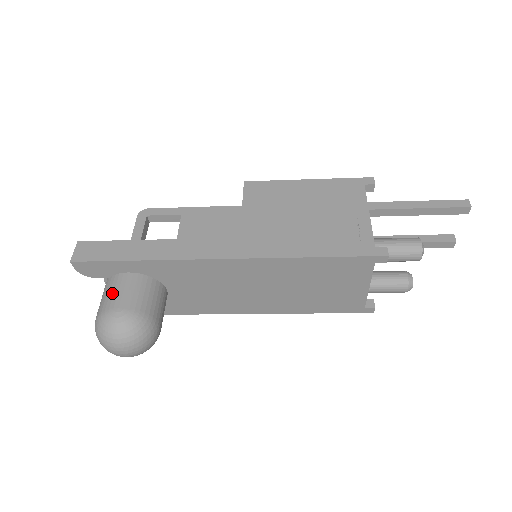
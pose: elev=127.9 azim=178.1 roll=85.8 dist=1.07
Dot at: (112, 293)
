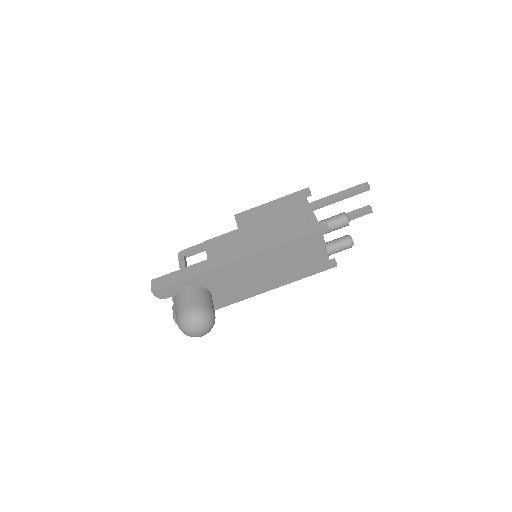
Dot at: (181, 302)
